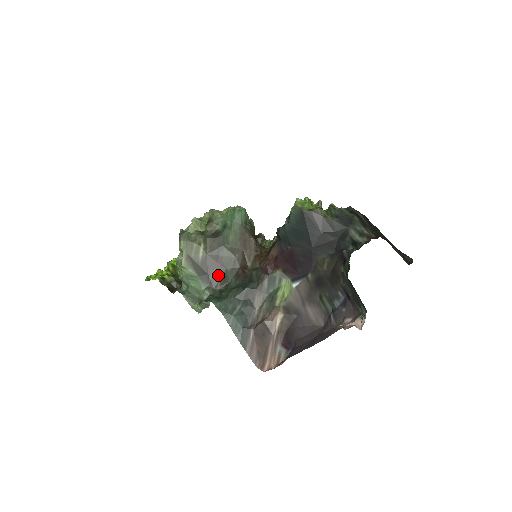
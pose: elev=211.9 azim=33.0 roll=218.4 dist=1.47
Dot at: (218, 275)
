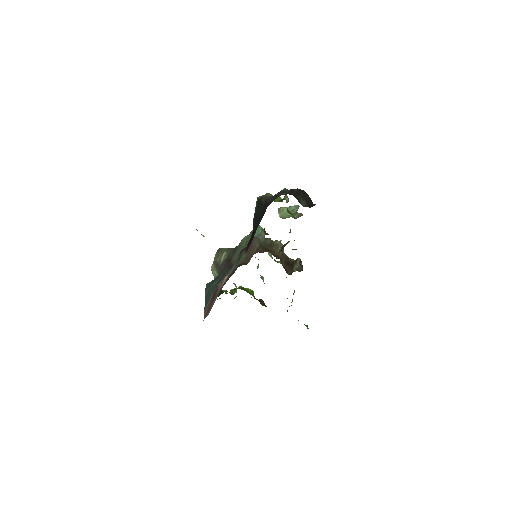
Dot at: occluded
